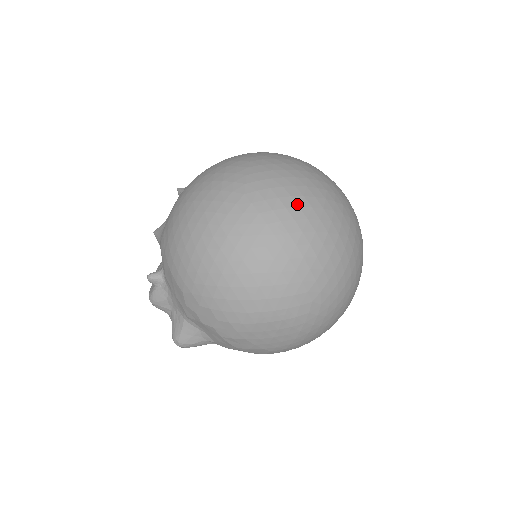
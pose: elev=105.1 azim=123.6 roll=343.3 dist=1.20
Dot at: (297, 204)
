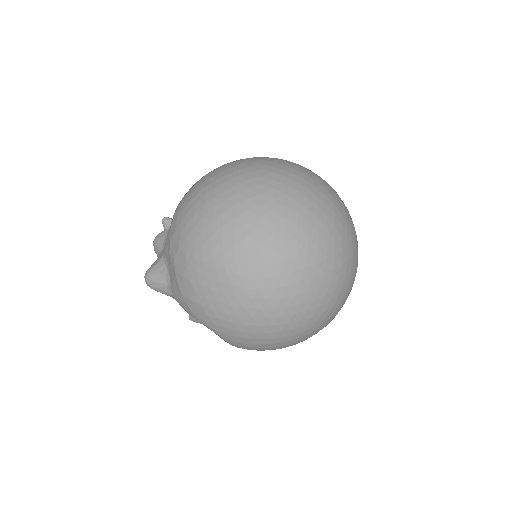
Dot at: (296, 188)
